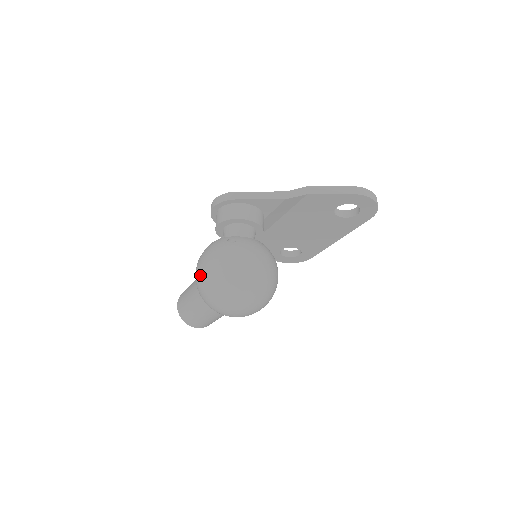
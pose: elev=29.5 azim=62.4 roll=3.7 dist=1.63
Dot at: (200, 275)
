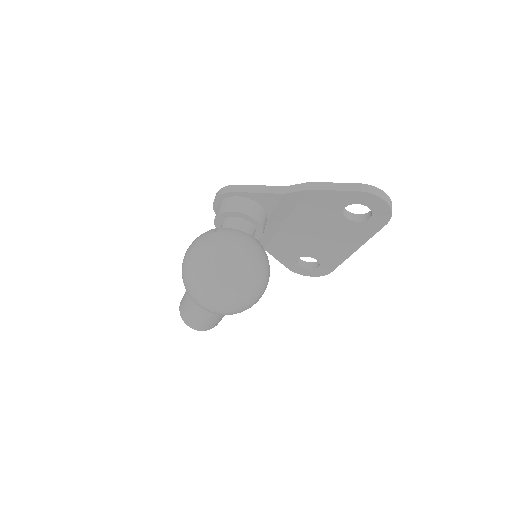
Dot at: (183, 264)
